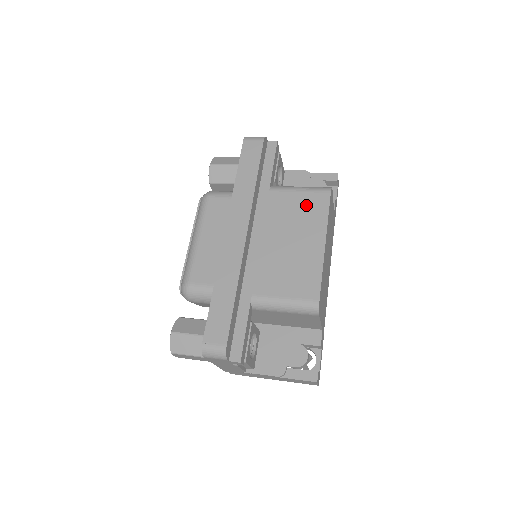
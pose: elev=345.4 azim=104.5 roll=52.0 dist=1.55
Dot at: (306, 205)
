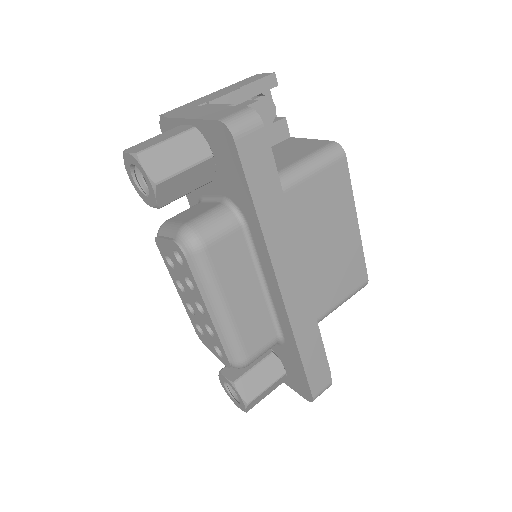
Dot at: (329, 189)
